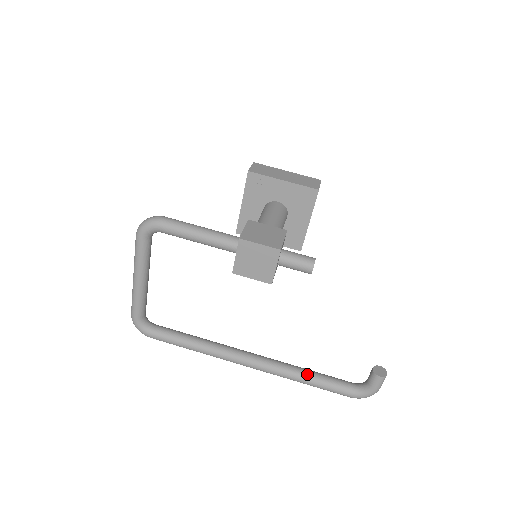
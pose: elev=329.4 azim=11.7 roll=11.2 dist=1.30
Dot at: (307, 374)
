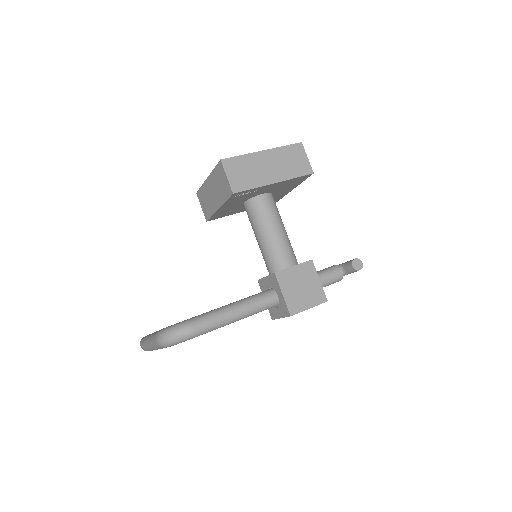
Dot at: occluded
